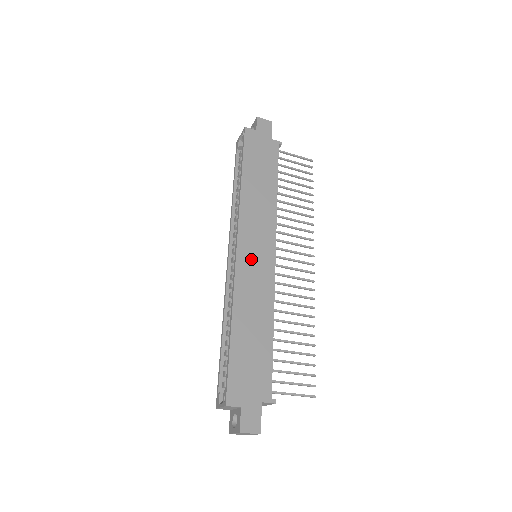
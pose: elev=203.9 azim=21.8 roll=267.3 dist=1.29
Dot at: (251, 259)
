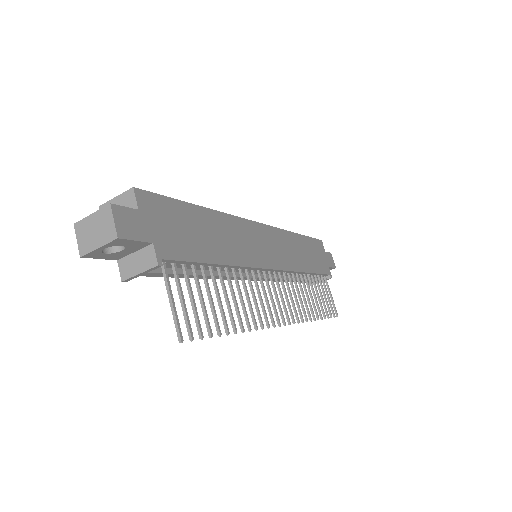
Dot at: (259, 239)
